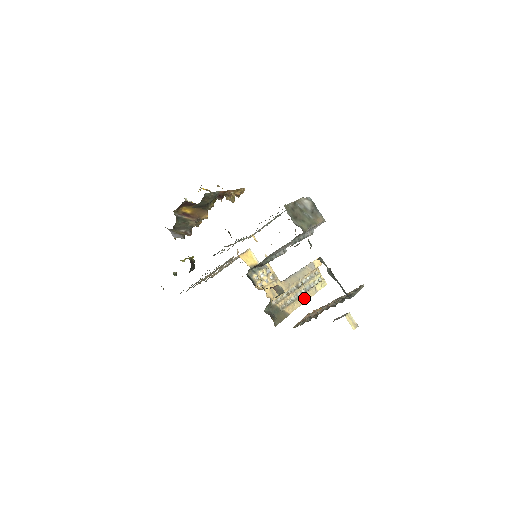
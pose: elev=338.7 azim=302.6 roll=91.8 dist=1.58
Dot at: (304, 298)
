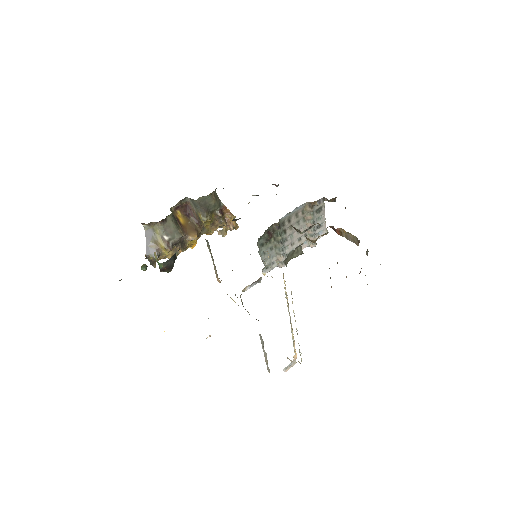
Dot at: occluded
